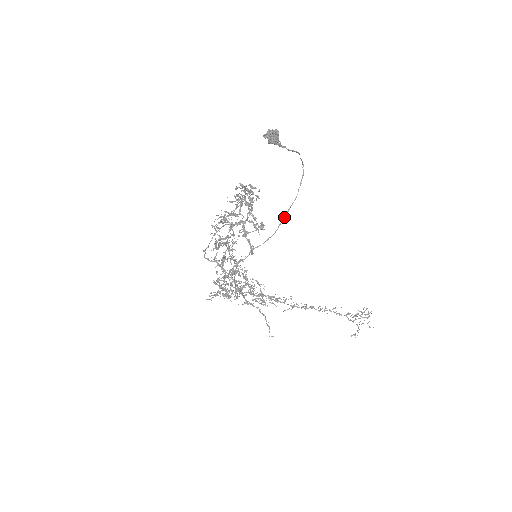
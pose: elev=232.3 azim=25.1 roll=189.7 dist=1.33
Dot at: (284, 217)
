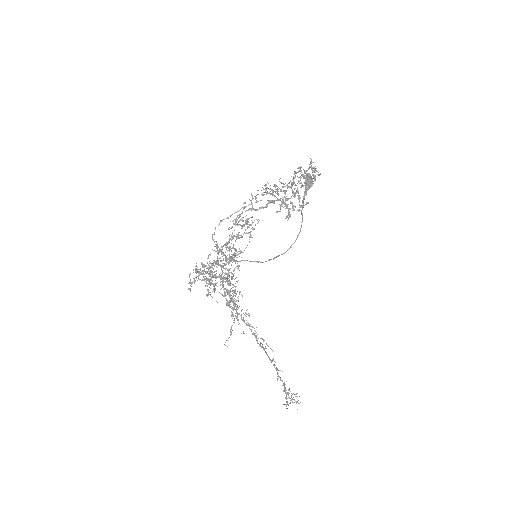
Dot at: (273, 258)
